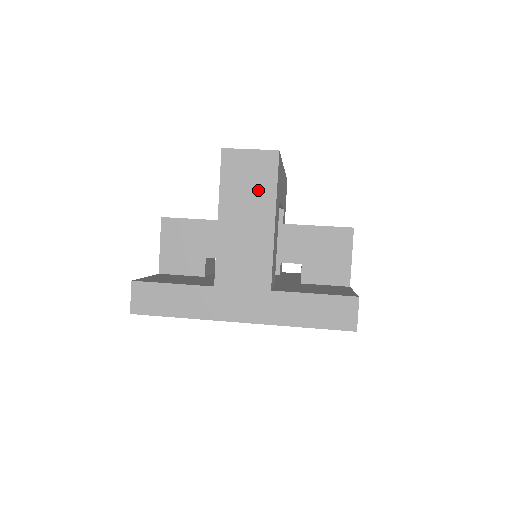
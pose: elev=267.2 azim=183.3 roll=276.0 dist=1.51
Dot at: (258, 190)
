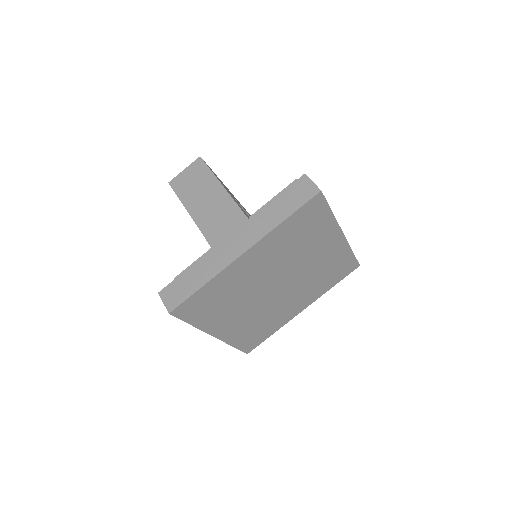
Dot at: (202, 181)
